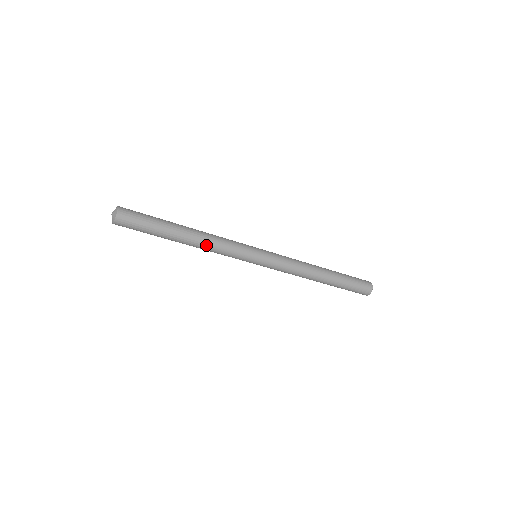
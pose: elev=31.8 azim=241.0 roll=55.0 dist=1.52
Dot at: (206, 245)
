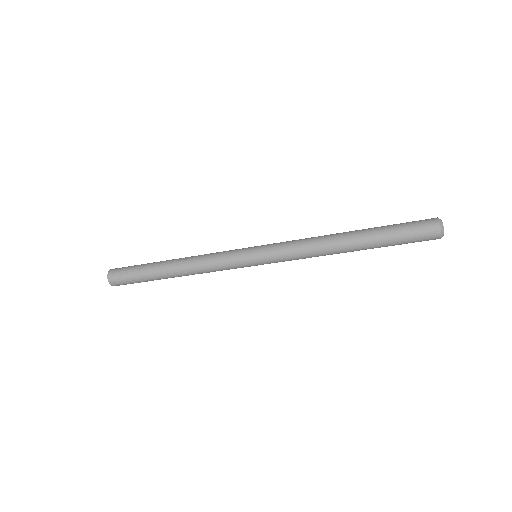
Dot at: (195, 273)
